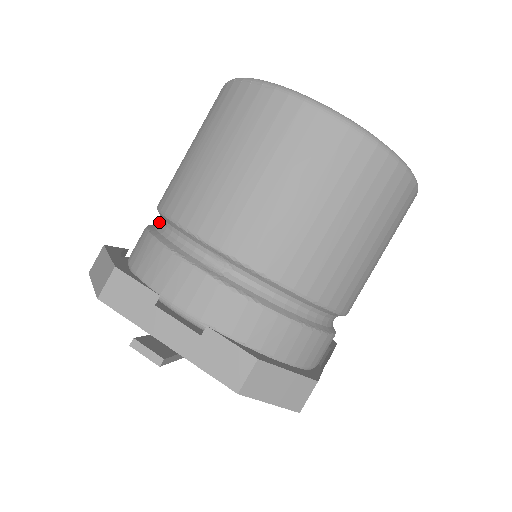
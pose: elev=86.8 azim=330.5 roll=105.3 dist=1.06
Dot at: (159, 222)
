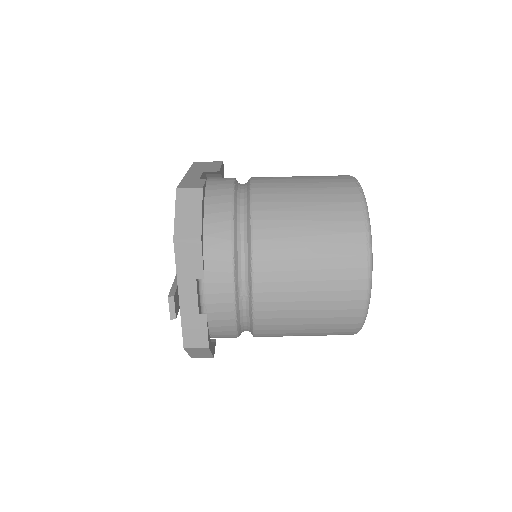
Dot at: (242, 210)
